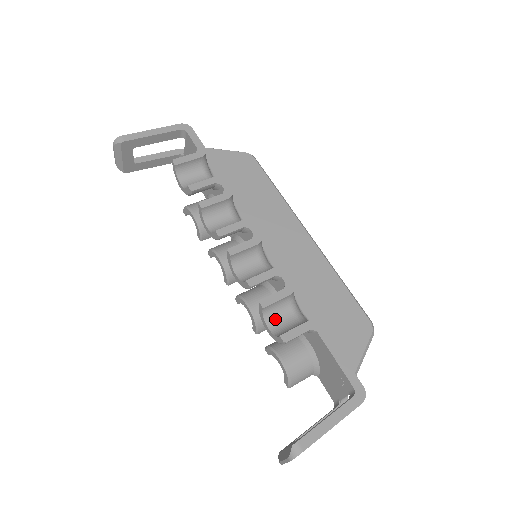
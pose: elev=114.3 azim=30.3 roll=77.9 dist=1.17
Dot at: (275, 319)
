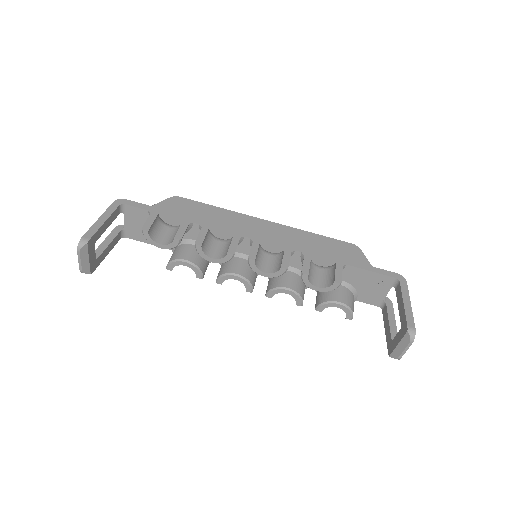
Dot at: (315, 279)
